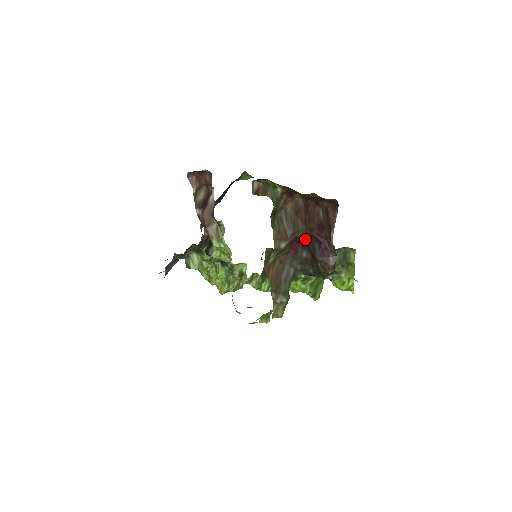
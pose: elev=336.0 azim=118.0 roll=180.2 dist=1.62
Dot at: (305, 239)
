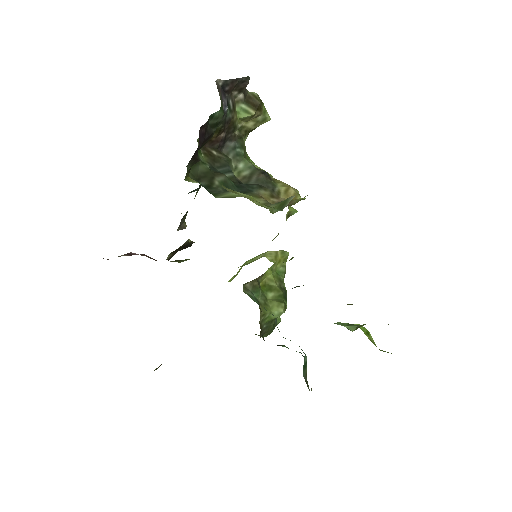
Dot at: occluded
